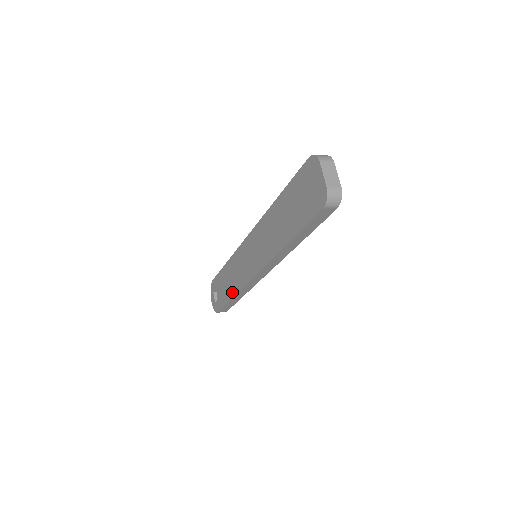
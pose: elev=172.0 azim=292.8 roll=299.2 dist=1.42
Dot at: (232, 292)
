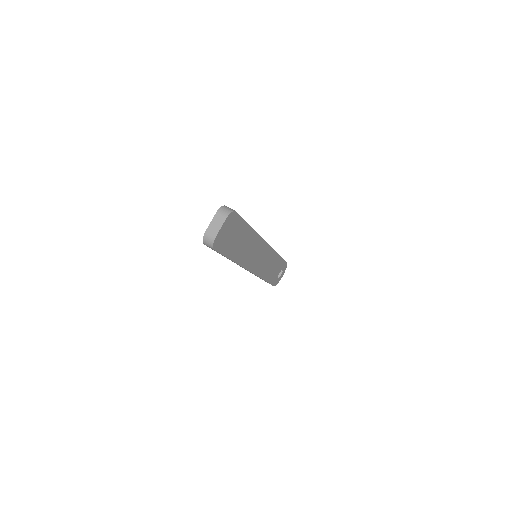
Dot at: occluded
